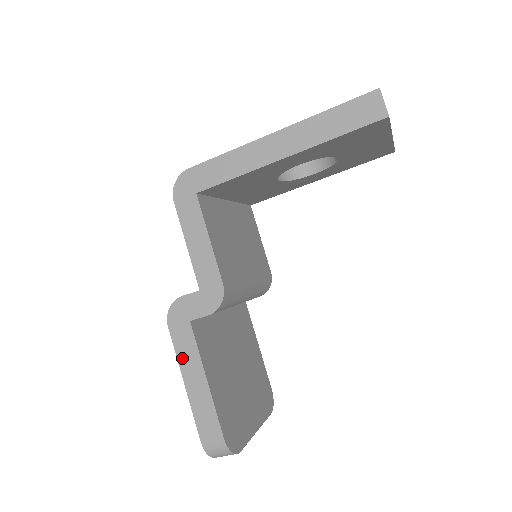
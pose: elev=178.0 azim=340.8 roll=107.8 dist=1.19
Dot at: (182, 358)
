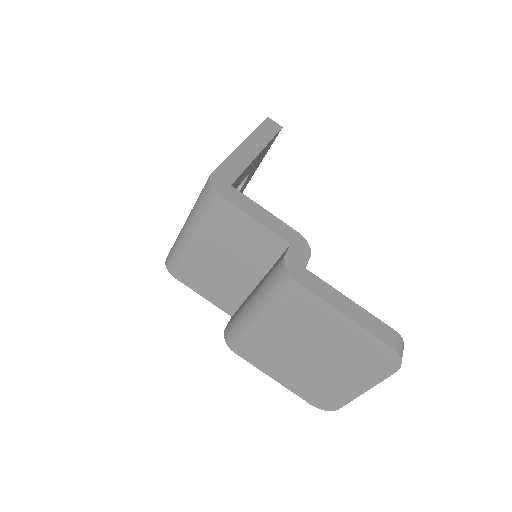
Dot at: (327, 298)
